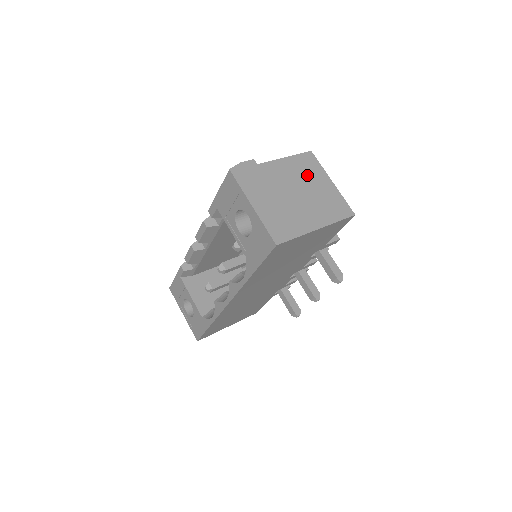
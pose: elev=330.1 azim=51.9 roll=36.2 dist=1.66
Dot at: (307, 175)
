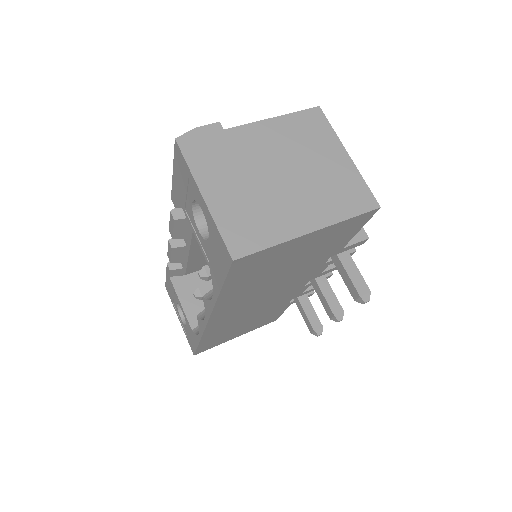
Dot at: (306, 144)
